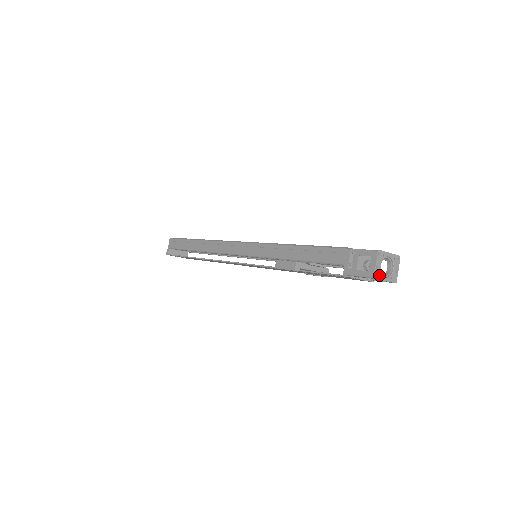
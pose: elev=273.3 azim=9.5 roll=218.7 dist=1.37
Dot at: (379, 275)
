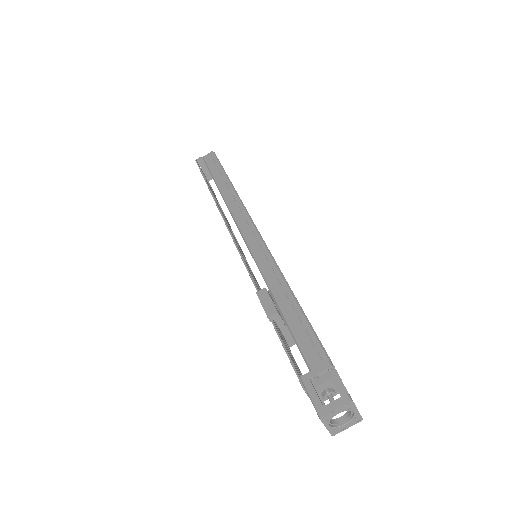
Dot at: (327, 419)
